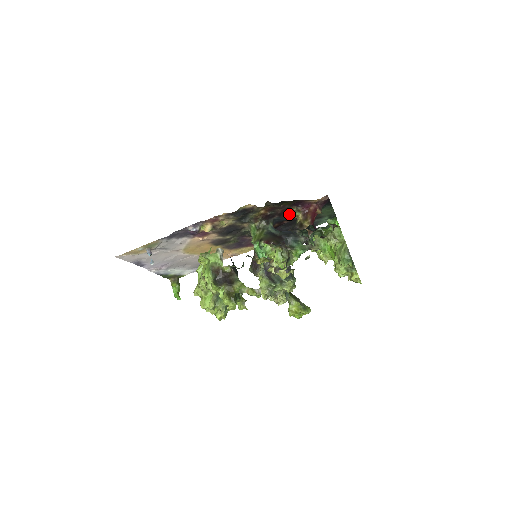
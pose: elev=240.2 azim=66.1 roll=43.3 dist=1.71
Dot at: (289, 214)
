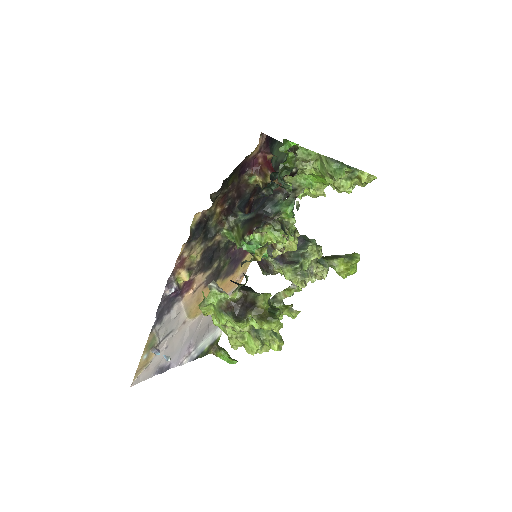
Dot at: (246, 188)
